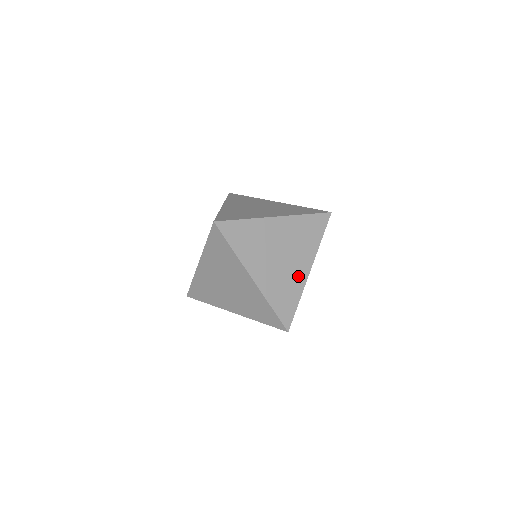
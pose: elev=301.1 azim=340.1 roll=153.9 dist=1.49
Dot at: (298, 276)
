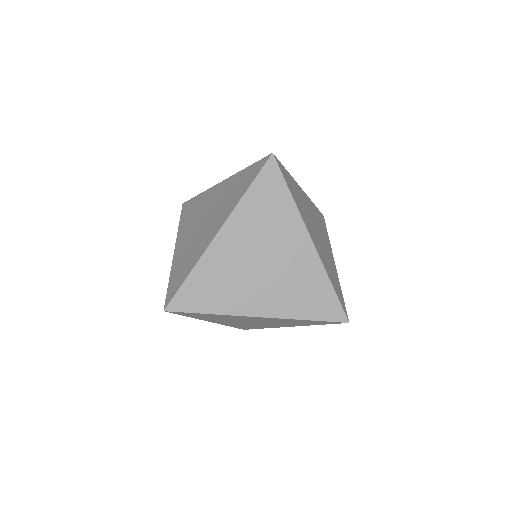
Dot at: (304, 261)
